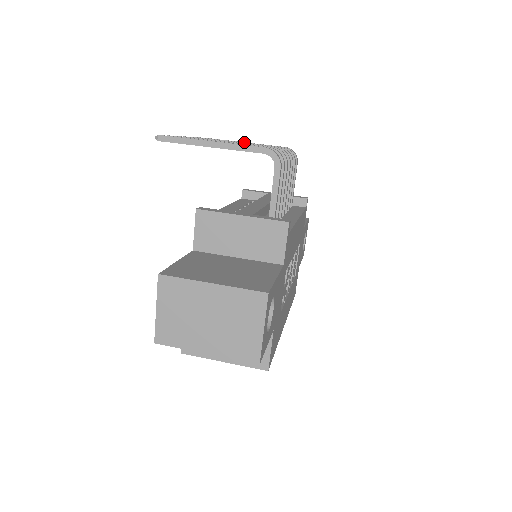
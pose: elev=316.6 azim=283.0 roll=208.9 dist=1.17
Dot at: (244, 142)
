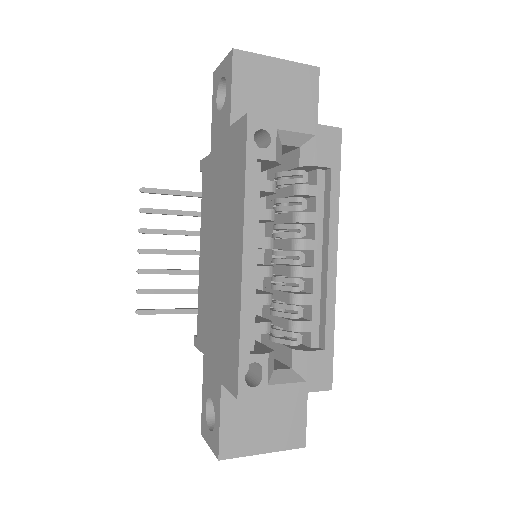
Dot at: (183, 308)
